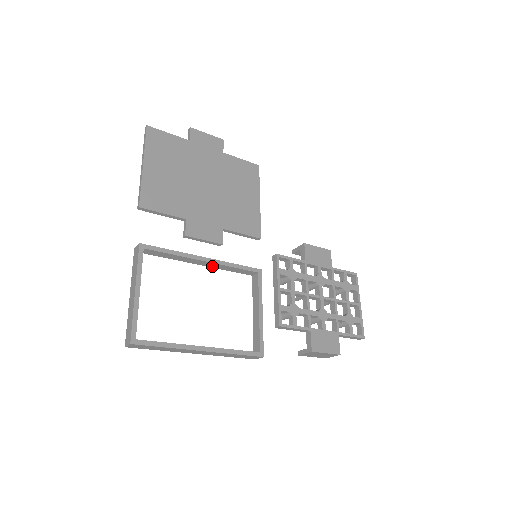
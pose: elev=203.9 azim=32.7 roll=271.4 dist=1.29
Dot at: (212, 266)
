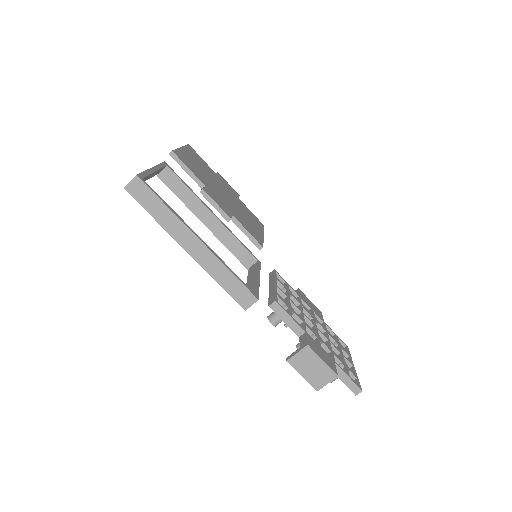
Dot at: (216, 229)
